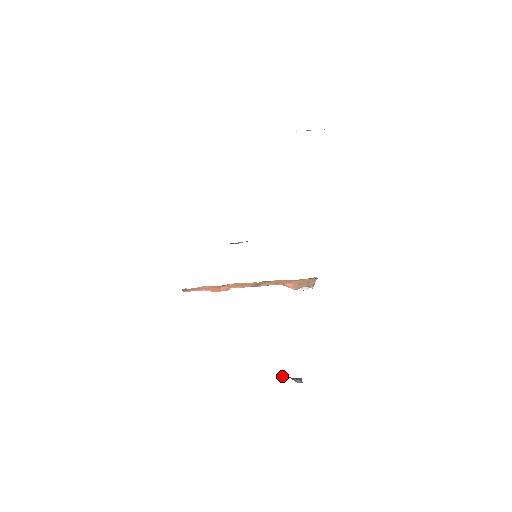
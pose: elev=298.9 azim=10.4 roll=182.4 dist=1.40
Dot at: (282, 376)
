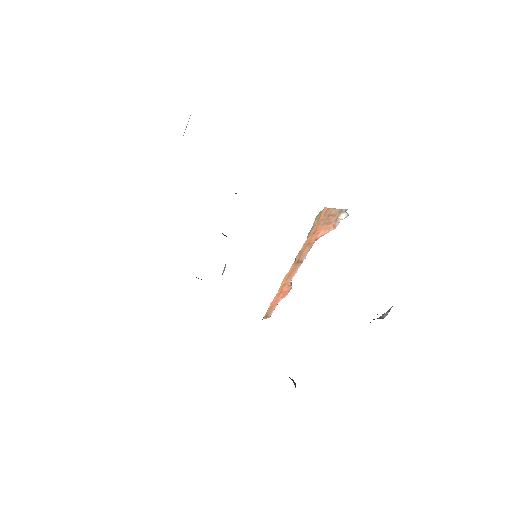
Dot at: occluded
